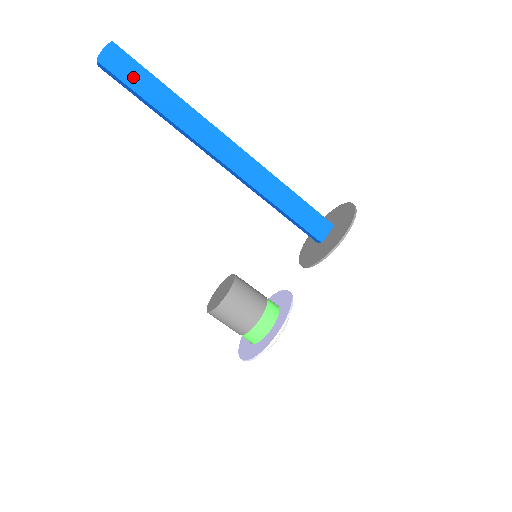
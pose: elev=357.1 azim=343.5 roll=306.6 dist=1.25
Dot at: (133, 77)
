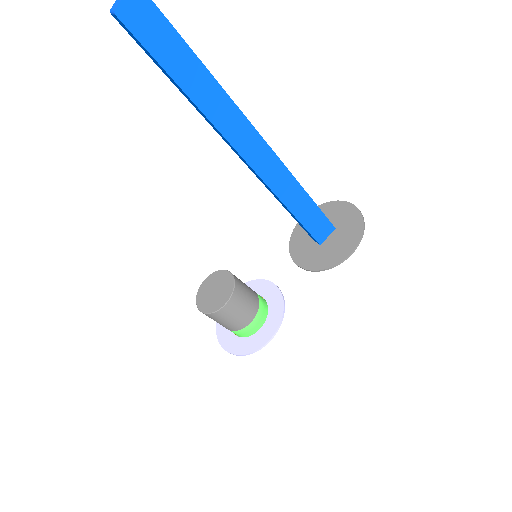
Dot at: (161, 44)
